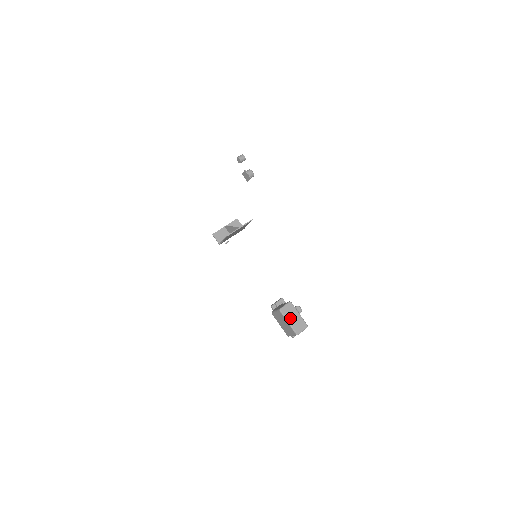
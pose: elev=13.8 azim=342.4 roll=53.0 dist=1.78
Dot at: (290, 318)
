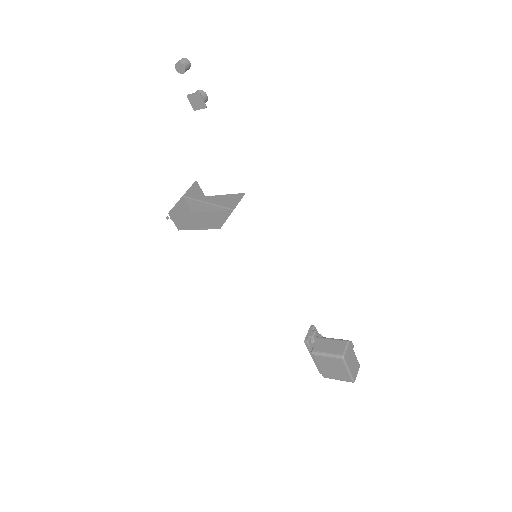
Dot at: (350, 364)
